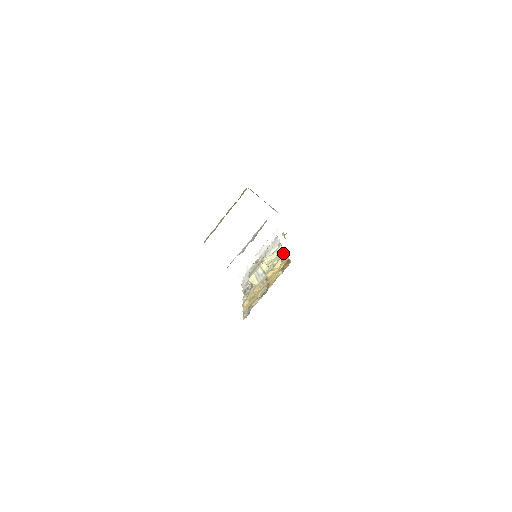
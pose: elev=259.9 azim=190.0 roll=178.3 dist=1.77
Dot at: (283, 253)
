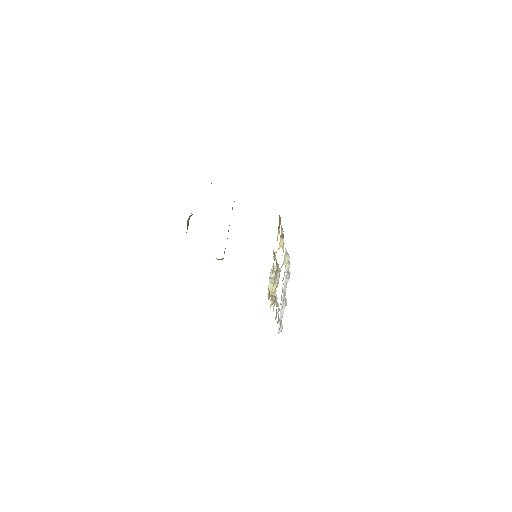
Dot at: occluded
